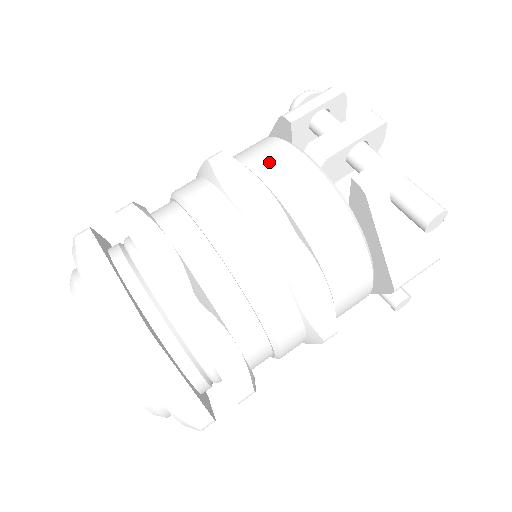
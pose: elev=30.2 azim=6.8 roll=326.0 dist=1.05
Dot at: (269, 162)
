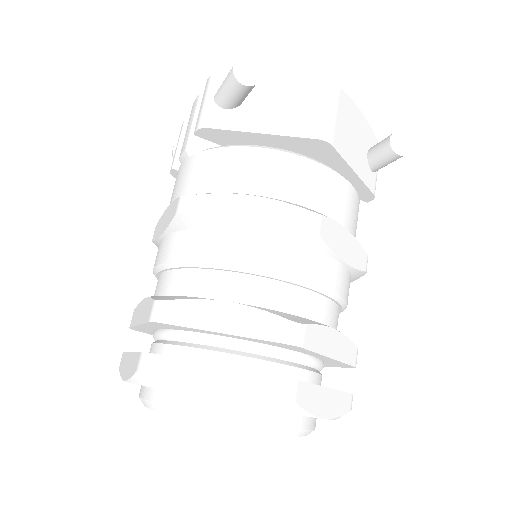
Dot at: occluded
